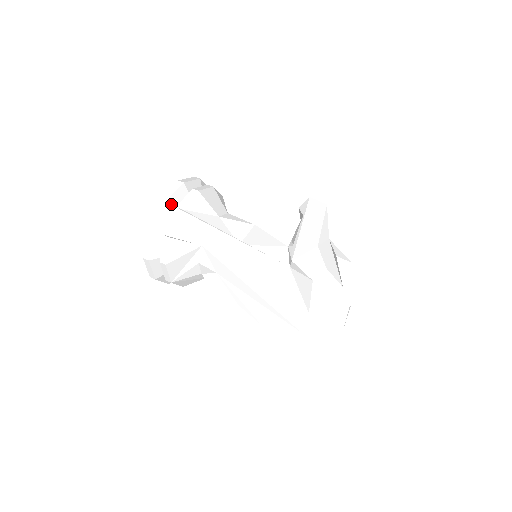
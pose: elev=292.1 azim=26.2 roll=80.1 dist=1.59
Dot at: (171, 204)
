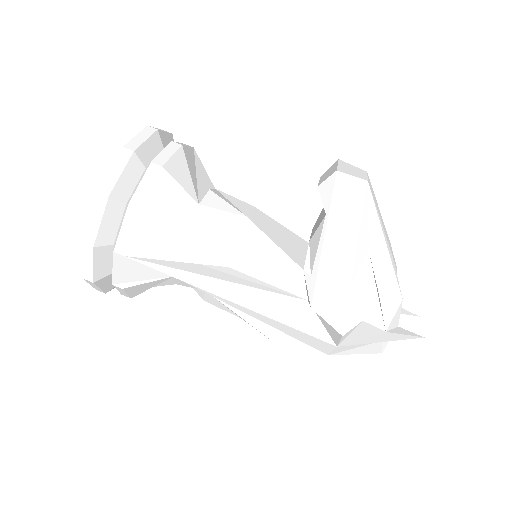
Dot at: (103, 242)
